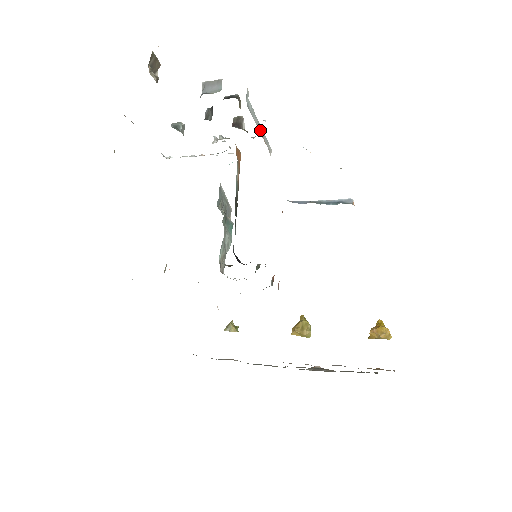
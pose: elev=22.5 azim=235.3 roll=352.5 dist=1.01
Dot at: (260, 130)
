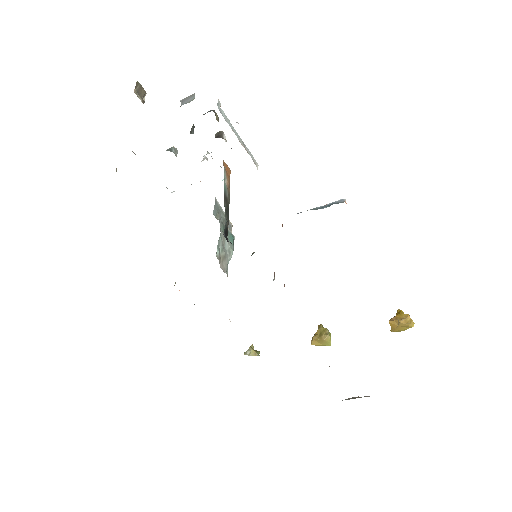
Dot at: (240, 140)
